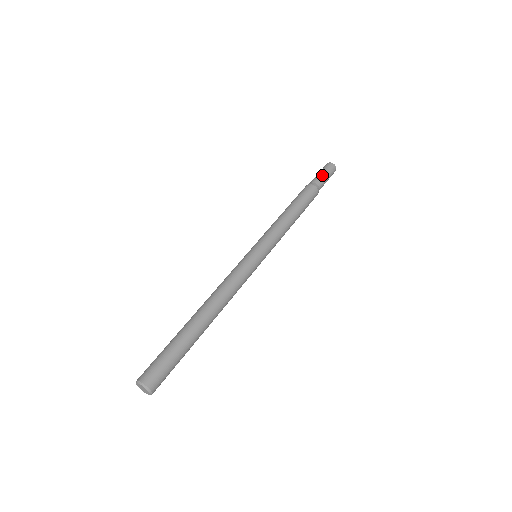
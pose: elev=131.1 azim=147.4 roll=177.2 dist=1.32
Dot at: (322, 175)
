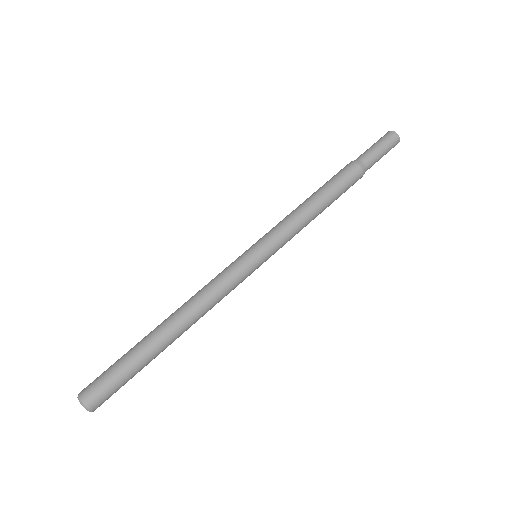
Dot at: (371, 148)
